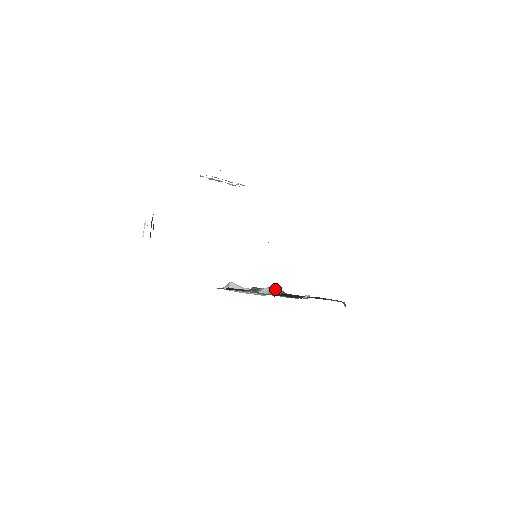
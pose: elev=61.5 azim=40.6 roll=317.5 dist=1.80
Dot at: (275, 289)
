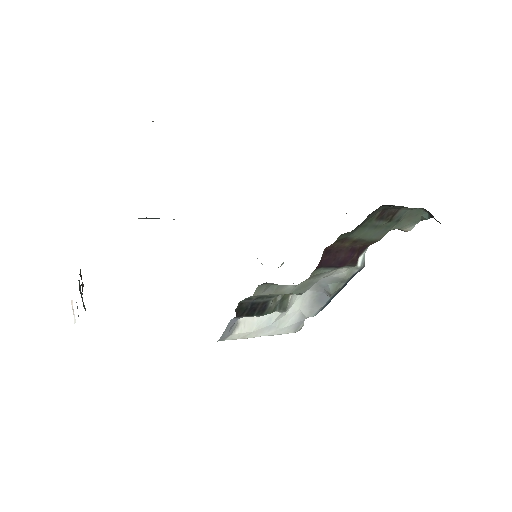
Dot at: (309, 295)
